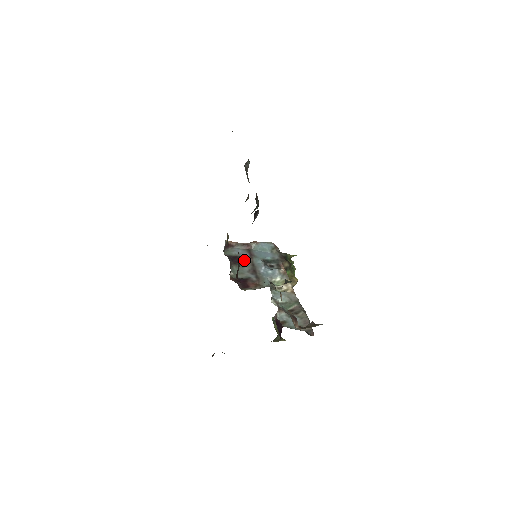
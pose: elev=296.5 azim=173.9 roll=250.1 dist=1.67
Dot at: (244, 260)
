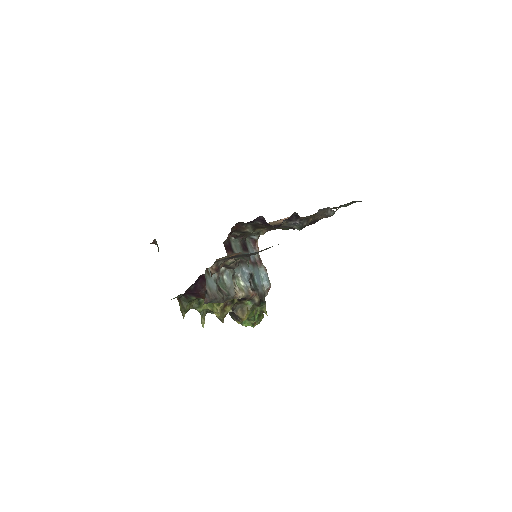
Dot at: occluded
